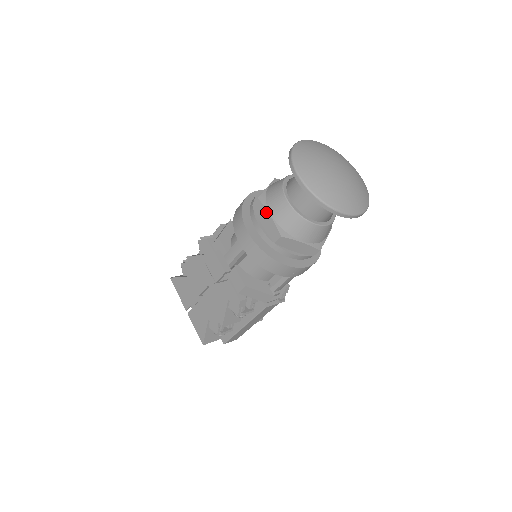
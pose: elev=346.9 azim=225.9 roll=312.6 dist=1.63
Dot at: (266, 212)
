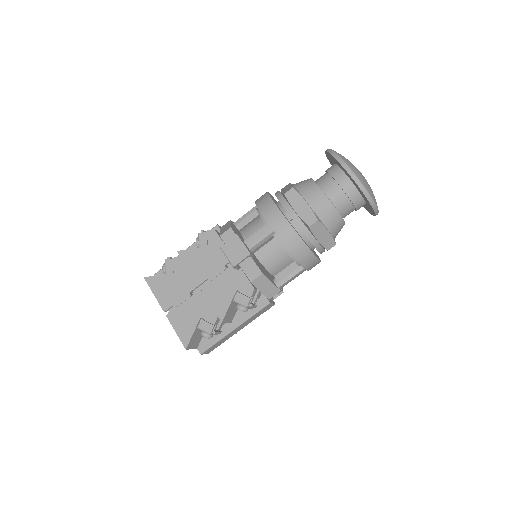
Dot at: (302, 199)
